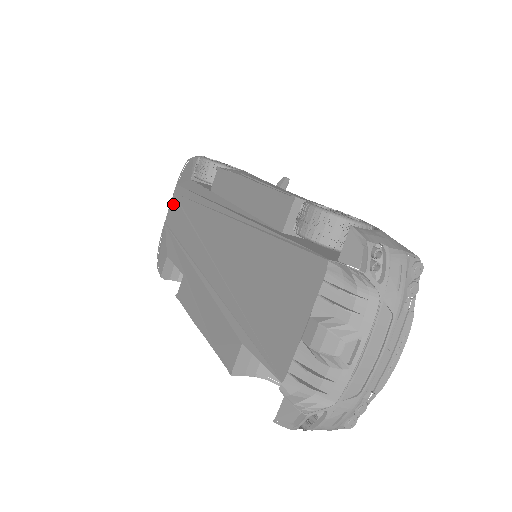
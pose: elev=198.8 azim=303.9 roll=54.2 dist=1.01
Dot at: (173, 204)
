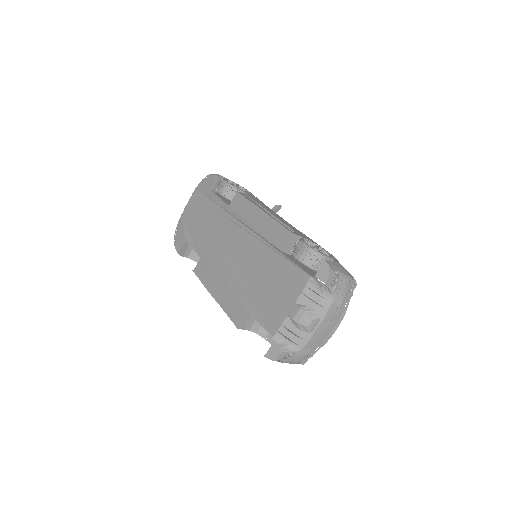
Dot at: (192, 202)
